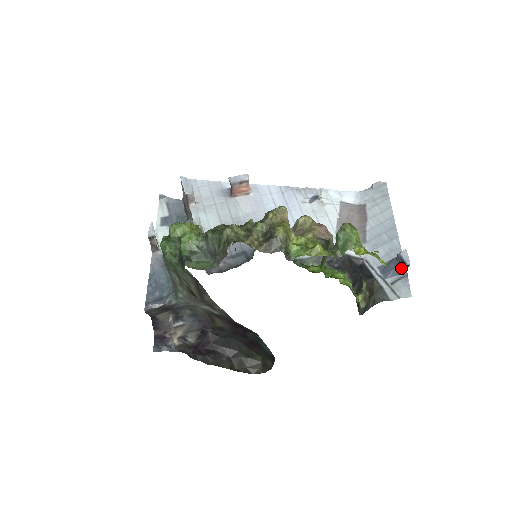
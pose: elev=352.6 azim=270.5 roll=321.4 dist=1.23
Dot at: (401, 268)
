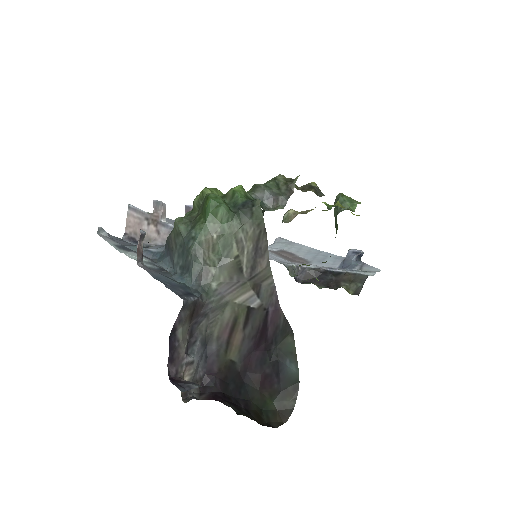
Dot at: (357, 260)
